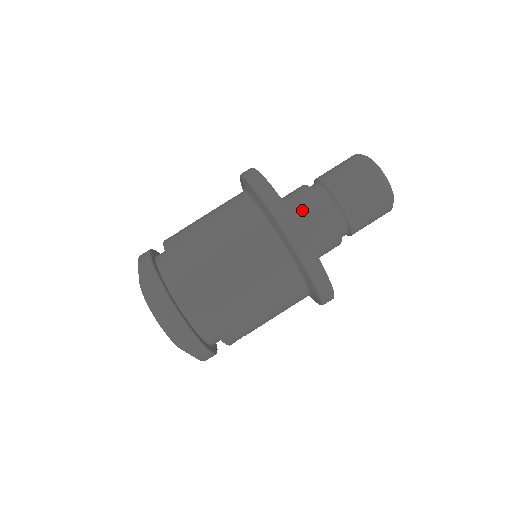
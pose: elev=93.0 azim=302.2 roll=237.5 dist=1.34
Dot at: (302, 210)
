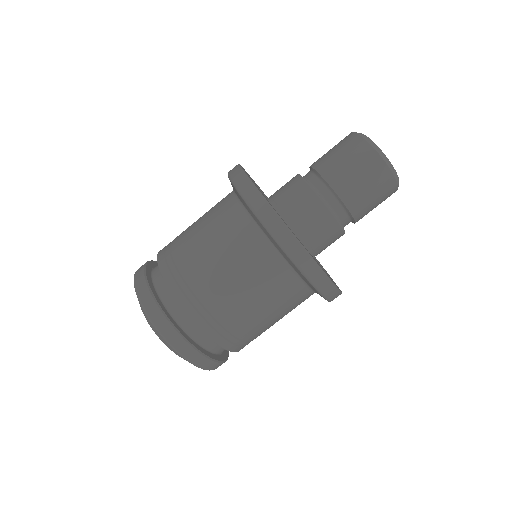
Dot at: (308, 220)
